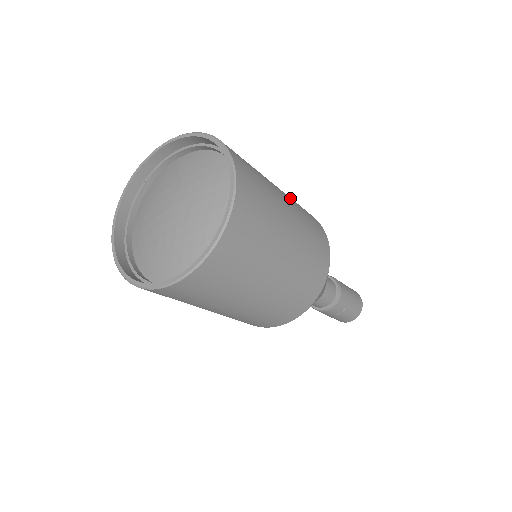
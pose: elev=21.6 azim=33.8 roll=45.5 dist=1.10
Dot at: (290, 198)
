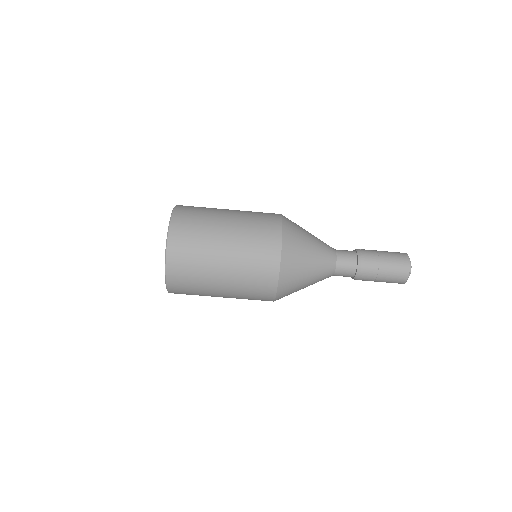
Dot at: (243, 213)
